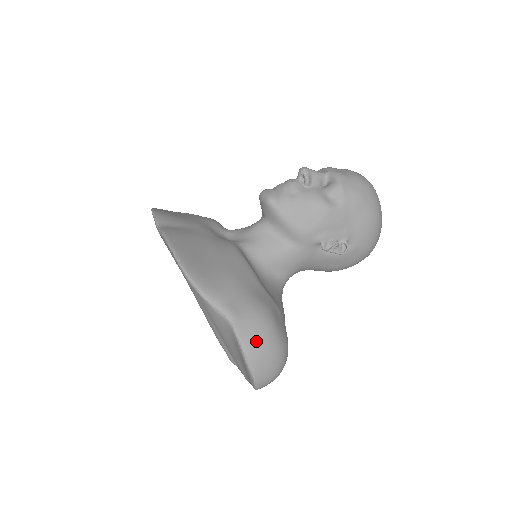
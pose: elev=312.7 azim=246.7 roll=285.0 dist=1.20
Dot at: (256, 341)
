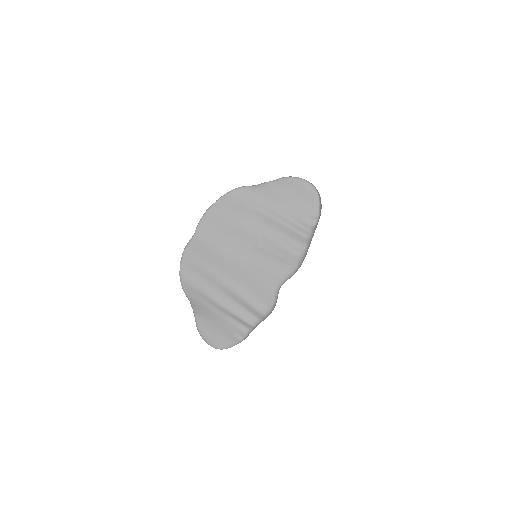
Dot at: occluded
